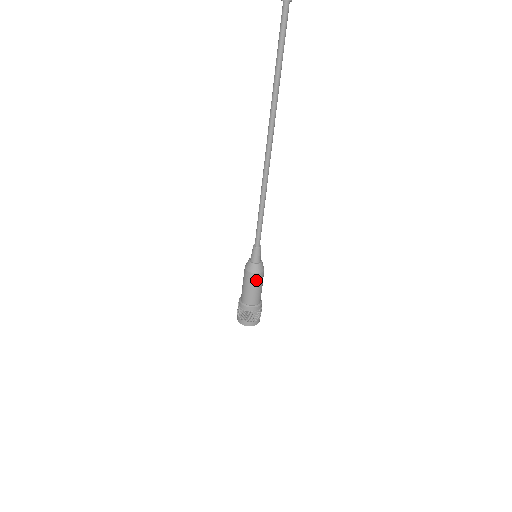
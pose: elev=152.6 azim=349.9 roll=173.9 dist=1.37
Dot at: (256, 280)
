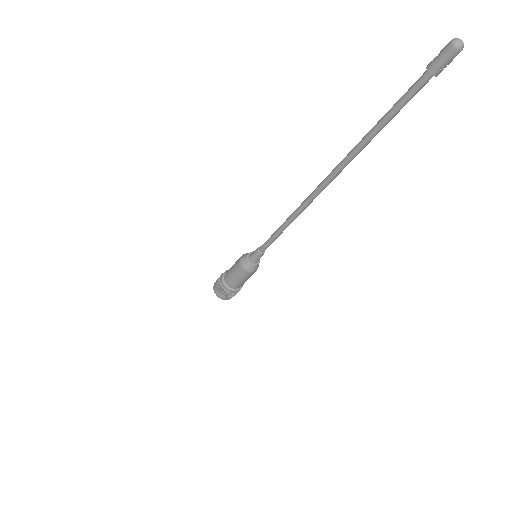
Dot at: (240, 272)
